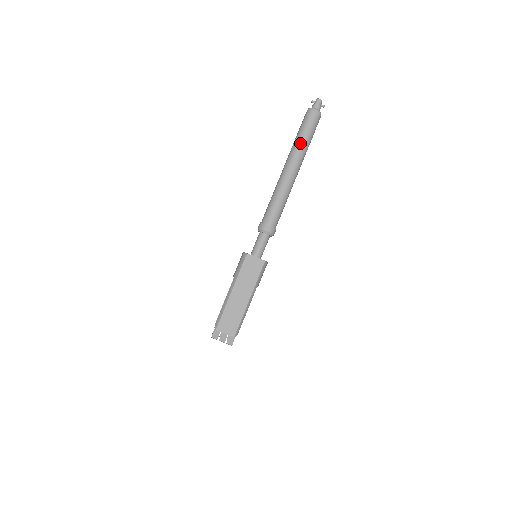
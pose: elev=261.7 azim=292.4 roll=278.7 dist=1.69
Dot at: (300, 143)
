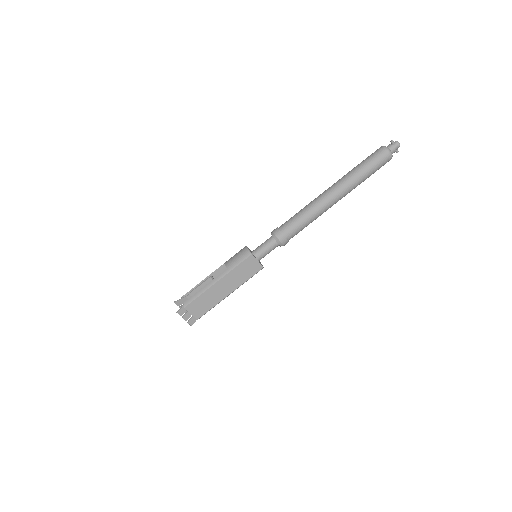
Dot at: (359, 177)
